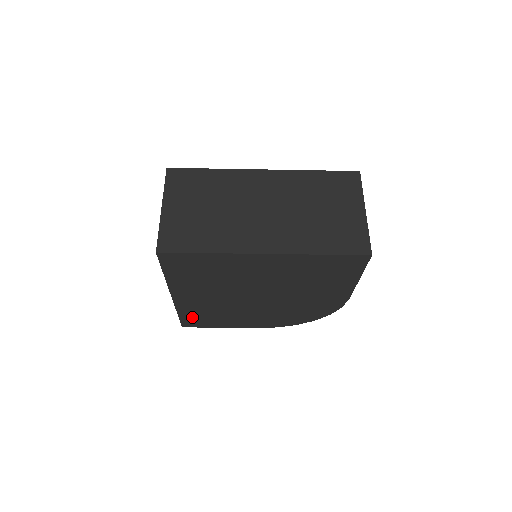
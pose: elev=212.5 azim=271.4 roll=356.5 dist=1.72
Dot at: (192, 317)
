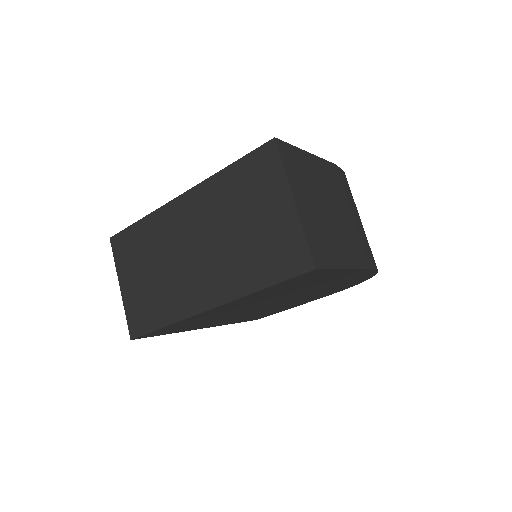
Dot at: occluded
